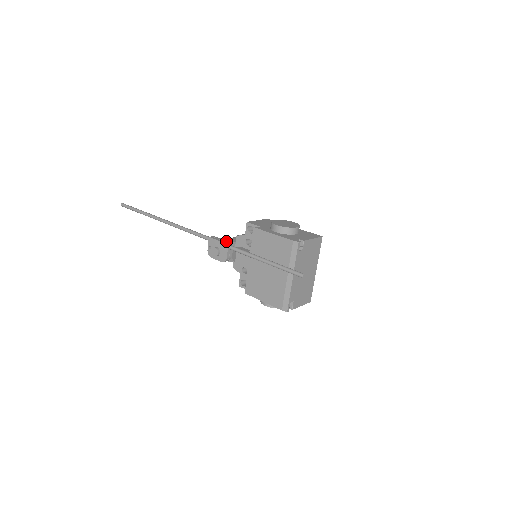
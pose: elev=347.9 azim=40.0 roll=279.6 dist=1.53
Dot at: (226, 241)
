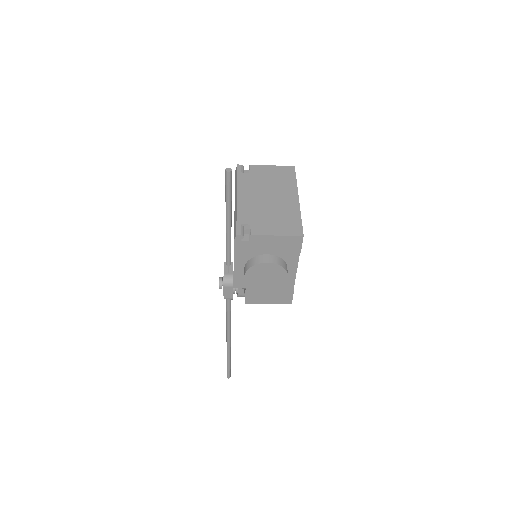
Dot at: occluded
